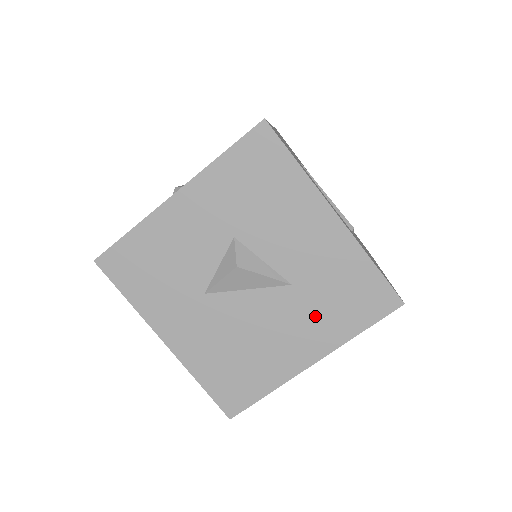
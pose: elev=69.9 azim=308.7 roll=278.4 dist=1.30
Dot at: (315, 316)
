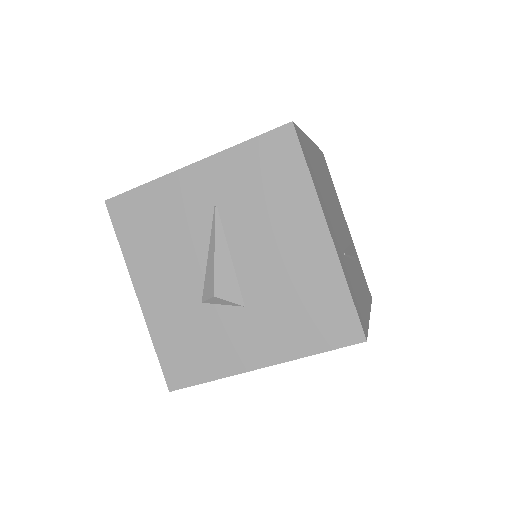
Dot at: occluded
